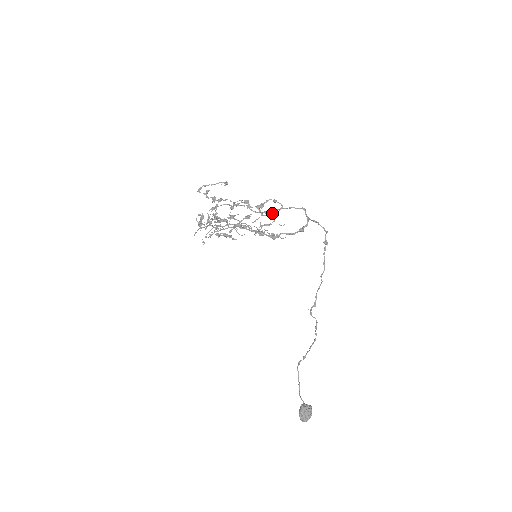
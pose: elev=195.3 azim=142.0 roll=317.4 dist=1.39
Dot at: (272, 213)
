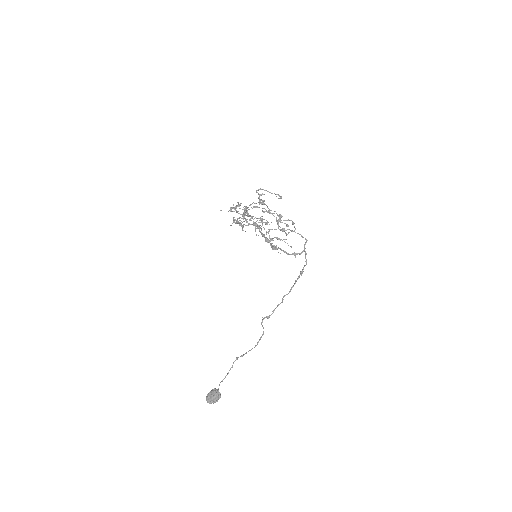
Dot at: (284, 230)
